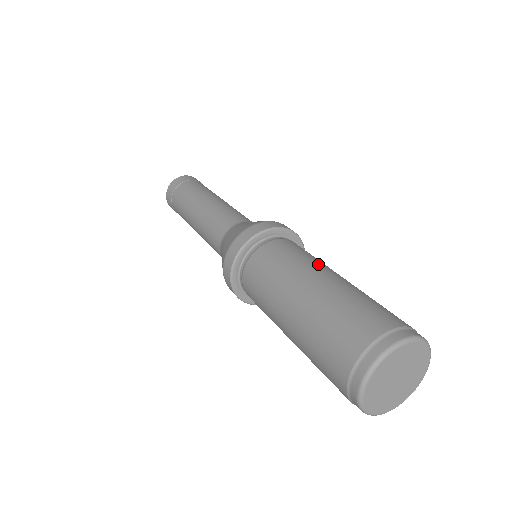
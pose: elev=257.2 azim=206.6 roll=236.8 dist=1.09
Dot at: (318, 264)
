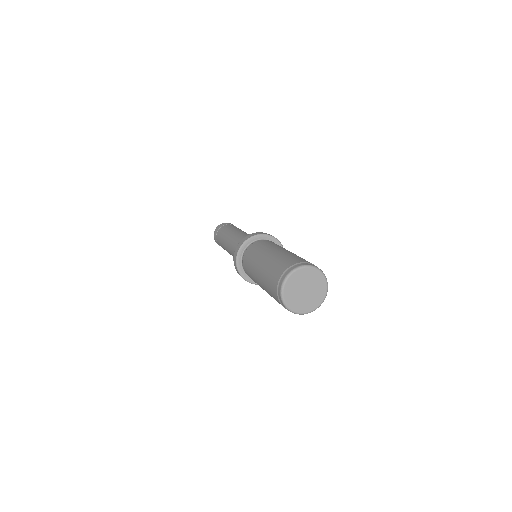
Dot at: occluded
